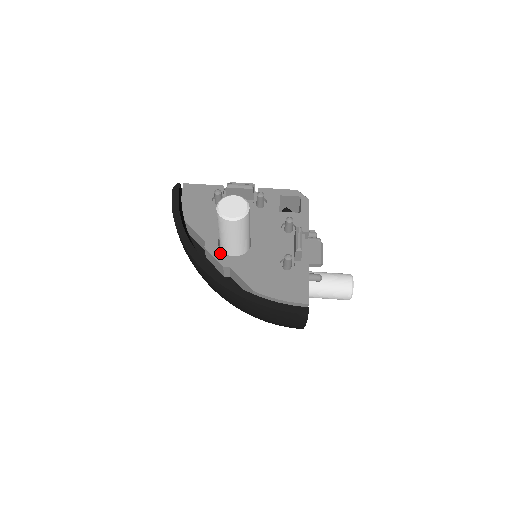
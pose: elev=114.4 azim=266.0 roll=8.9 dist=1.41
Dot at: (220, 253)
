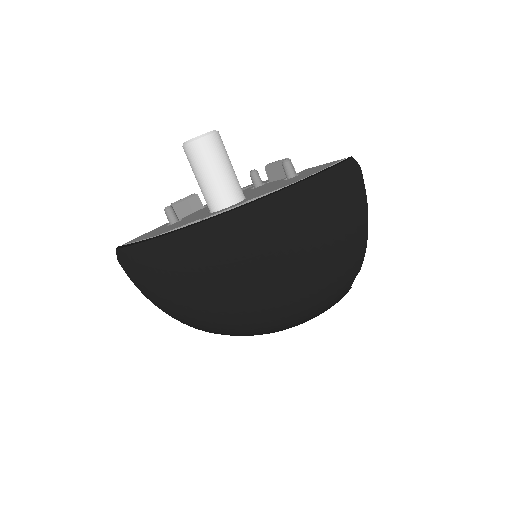
Dot at: (225, 209)
